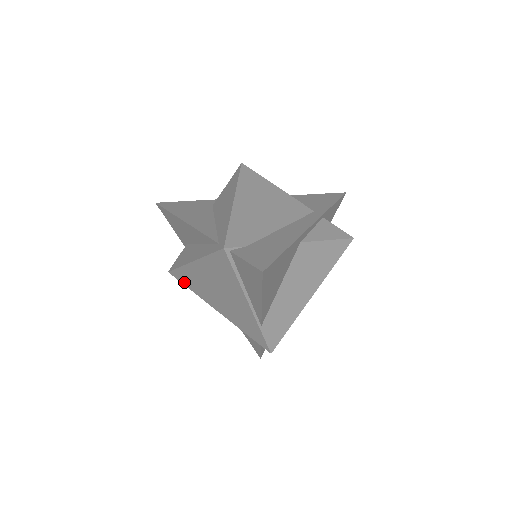
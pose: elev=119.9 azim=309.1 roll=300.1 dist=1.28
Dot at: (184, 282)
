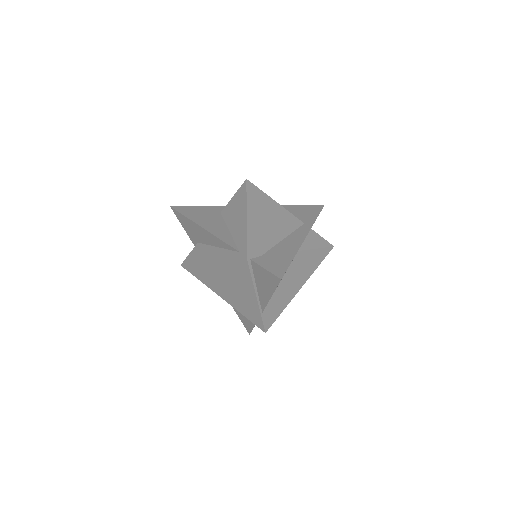
Dot at: (195, 274)
